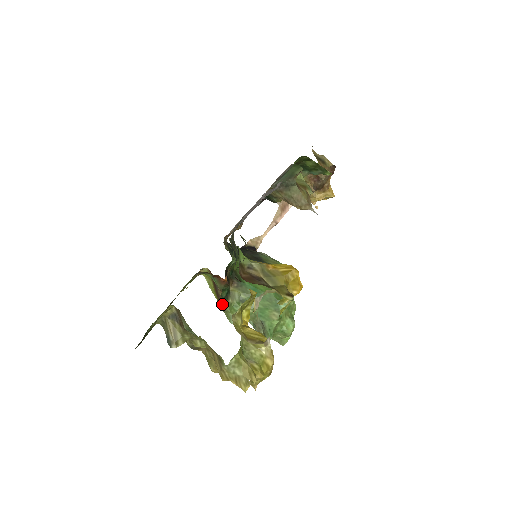
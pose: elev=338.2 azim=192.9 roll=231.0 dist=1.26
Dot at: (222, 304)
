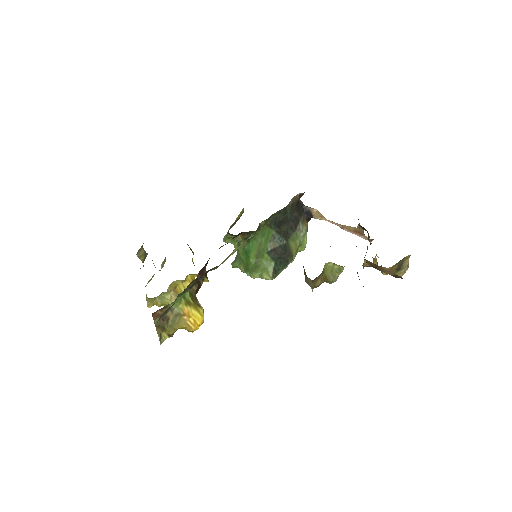
Dot at: occluded
